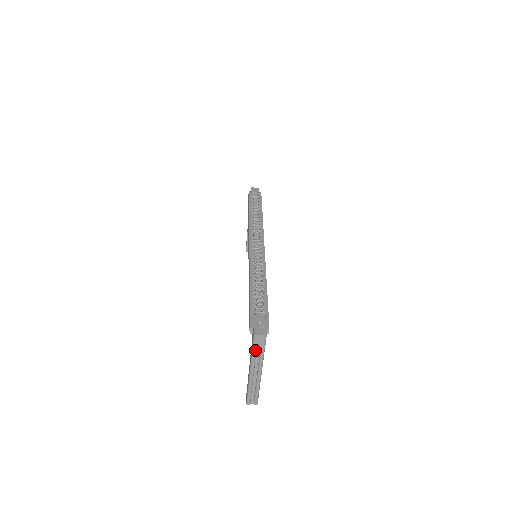
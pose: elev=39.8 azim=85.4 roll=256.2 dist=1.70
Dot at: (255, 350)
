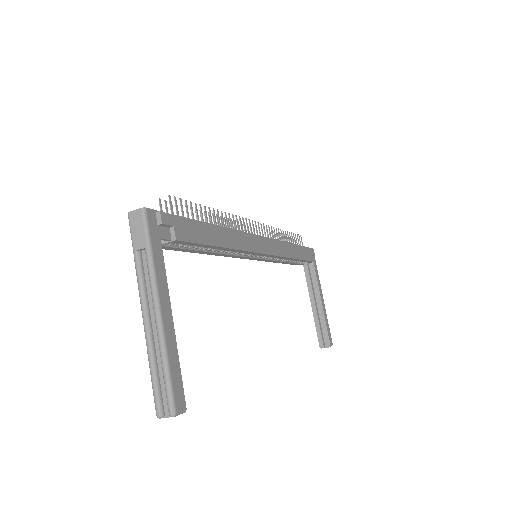
Dot at: (136, 249)
